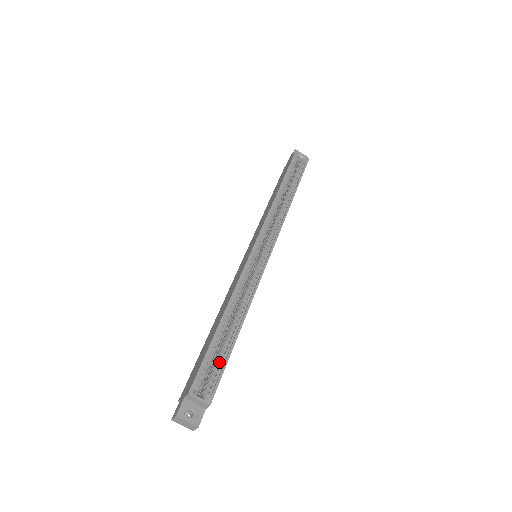
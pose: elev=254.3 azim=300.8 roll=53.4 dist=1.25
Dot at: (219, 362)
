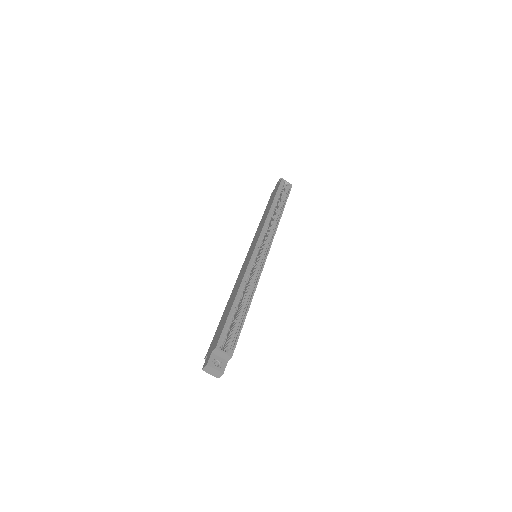
Dot at: (235, 329)
